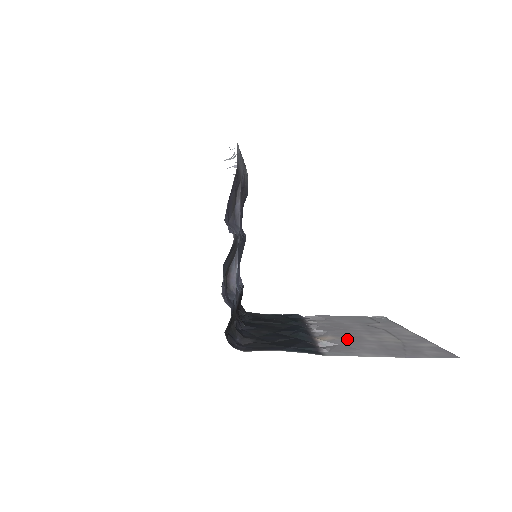
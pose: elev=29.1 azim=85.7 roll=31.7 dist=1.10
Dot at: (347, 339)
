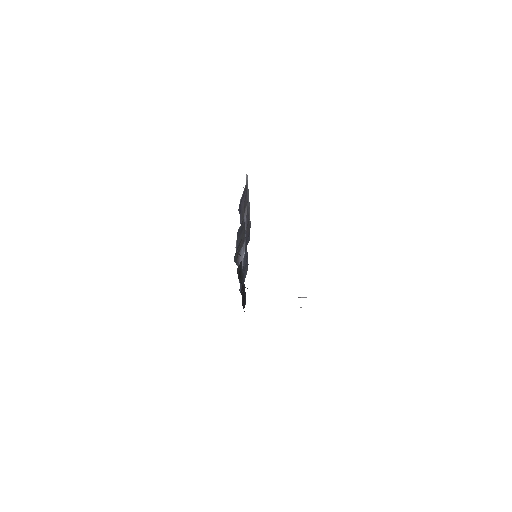
Dot at: occluded
